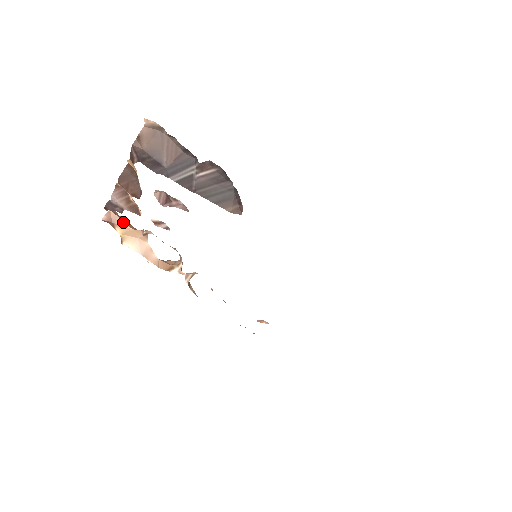
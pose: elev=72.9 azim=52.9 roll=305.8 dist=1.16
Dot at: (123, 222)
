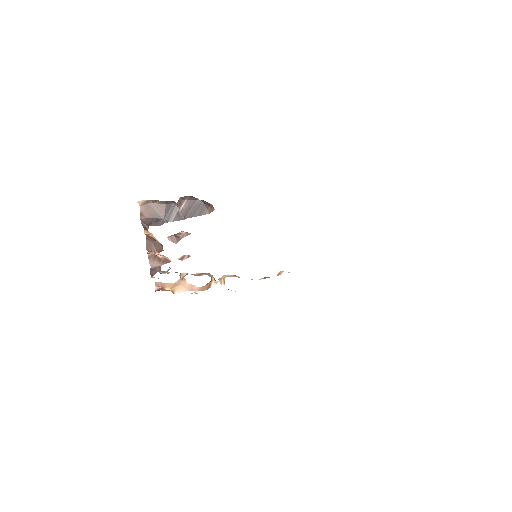
Dot at: (167, 283)
